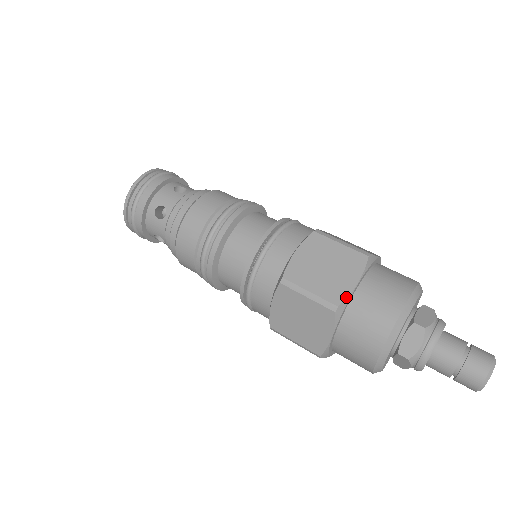
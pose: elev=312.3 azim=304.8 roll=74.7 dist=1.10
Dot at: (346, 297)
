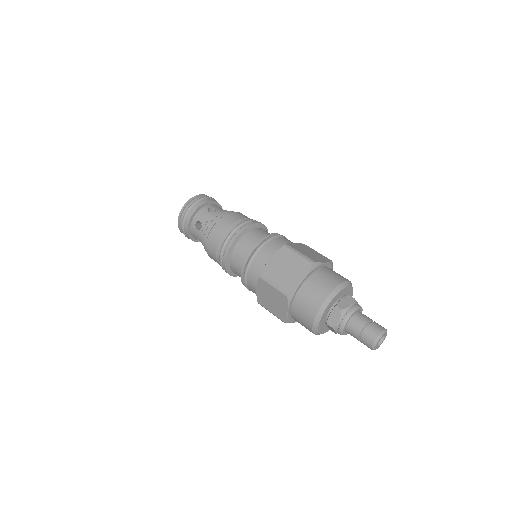
Dot at: (319, 262)
